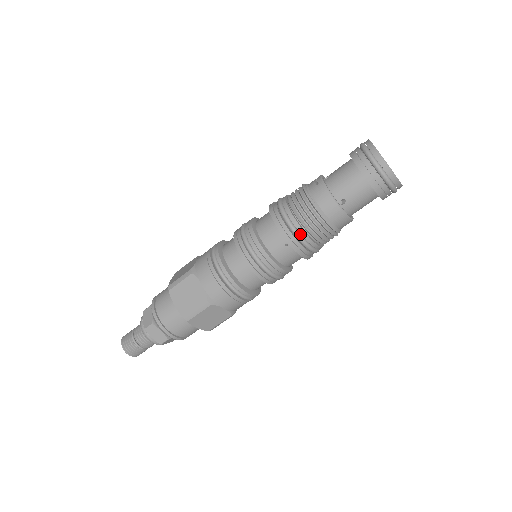
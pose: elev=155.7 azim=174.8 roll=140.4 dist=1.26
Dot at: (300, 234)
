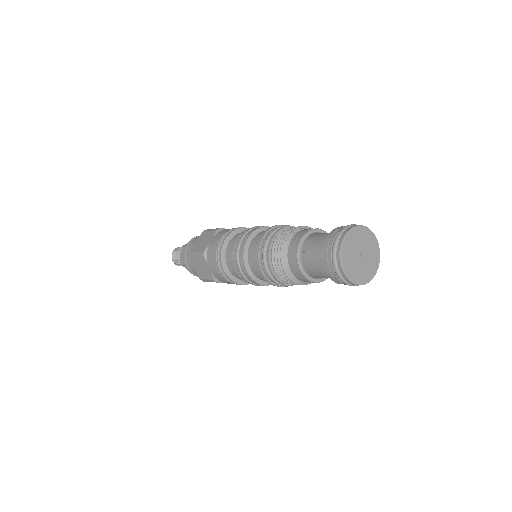
Dot at: (266, 252)
